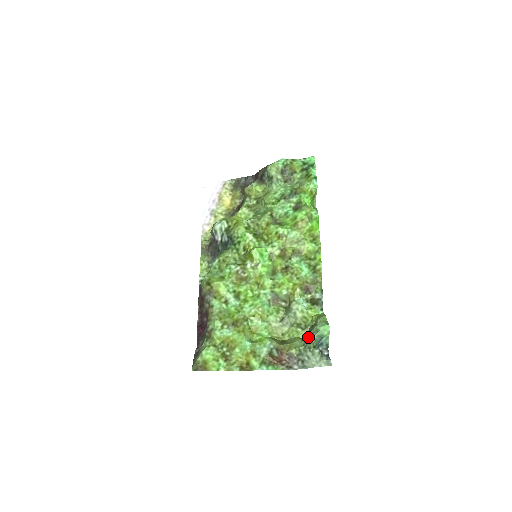
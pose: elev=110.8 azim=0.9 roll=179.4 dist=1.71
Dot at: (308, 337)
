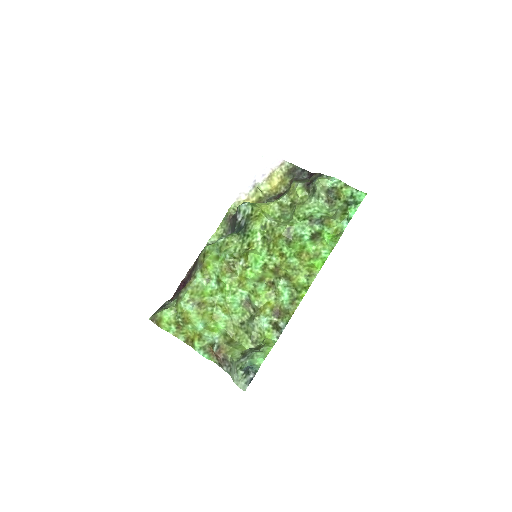
Dot at: (245, 355)
